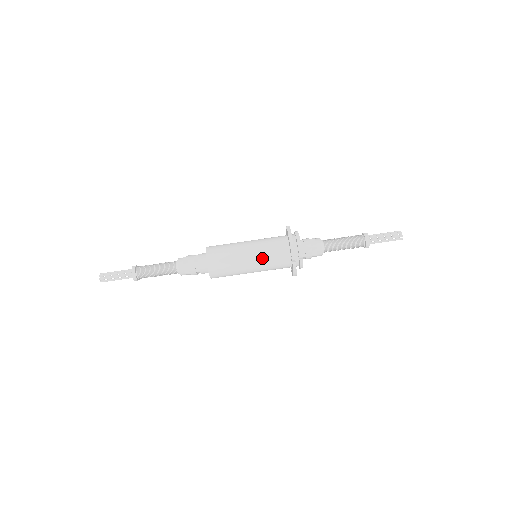
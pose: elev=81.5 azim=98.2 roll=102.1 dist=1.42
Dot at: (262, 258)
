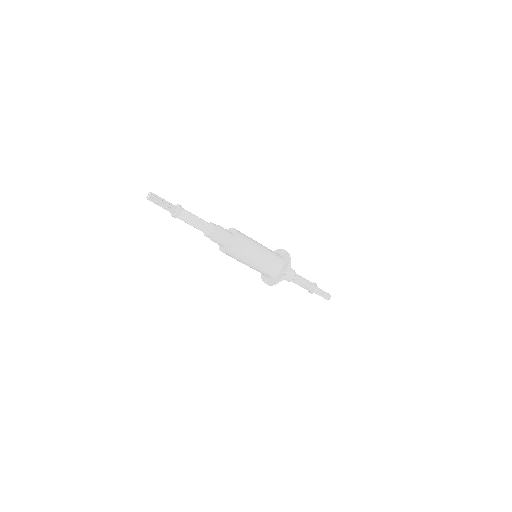
Dot at: (254, 269)
